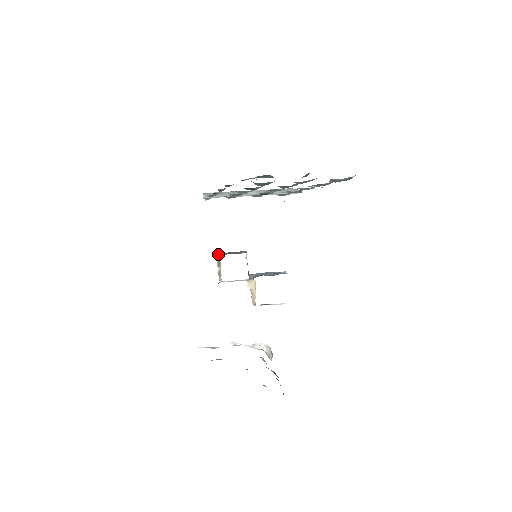
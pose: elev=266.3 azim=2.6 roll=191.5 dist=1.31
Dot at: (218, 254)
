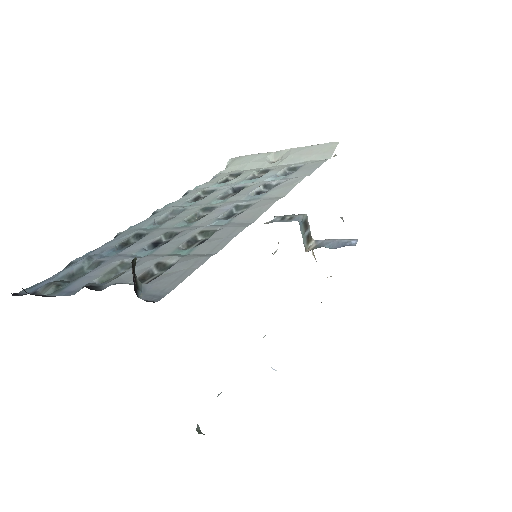
Dot at: occluded
